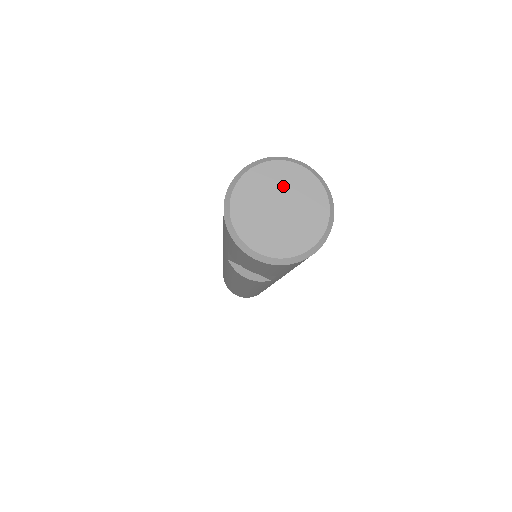
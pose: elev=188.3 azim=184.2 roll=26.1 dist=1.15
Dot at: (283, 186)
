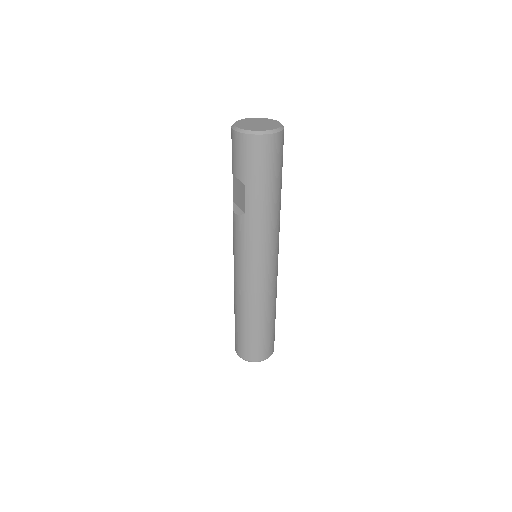
Dot at: (266, 122)
